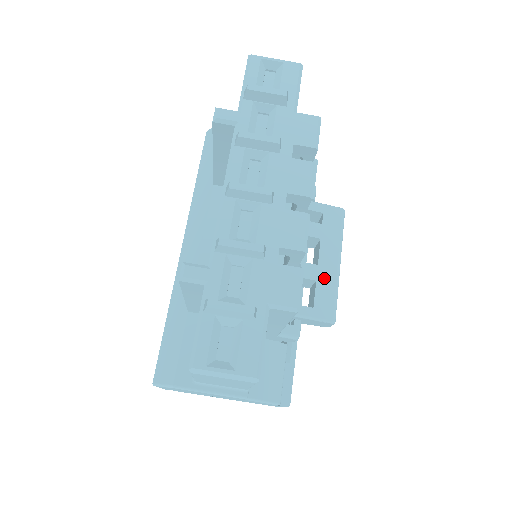
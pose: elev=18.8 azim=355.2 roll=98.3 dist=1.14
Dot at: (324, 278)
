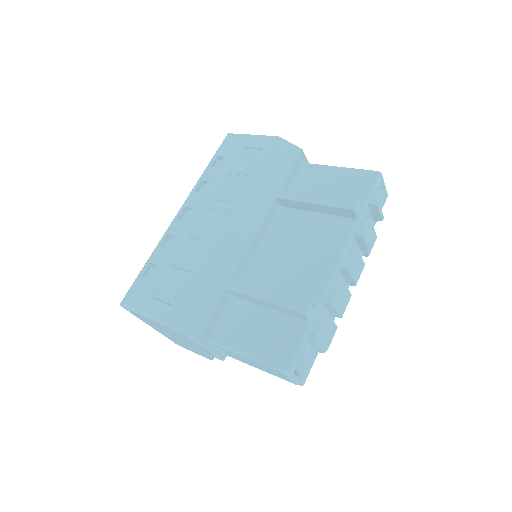
Dot at: occluded
